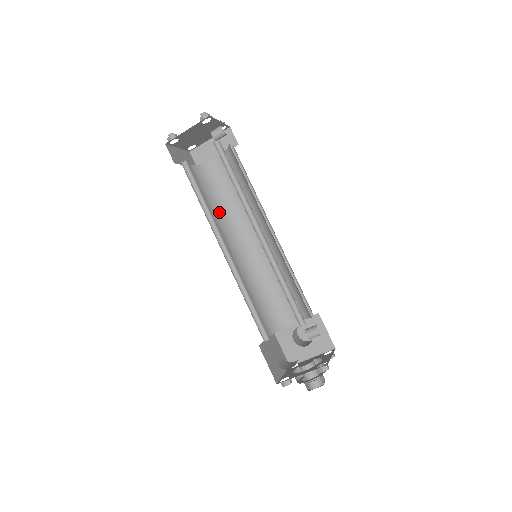
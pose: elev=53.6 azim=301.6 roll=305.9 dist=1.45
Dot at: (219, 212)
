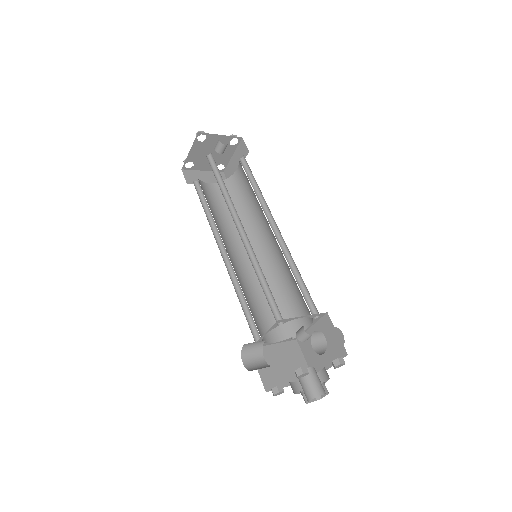
Dot at: occluded
